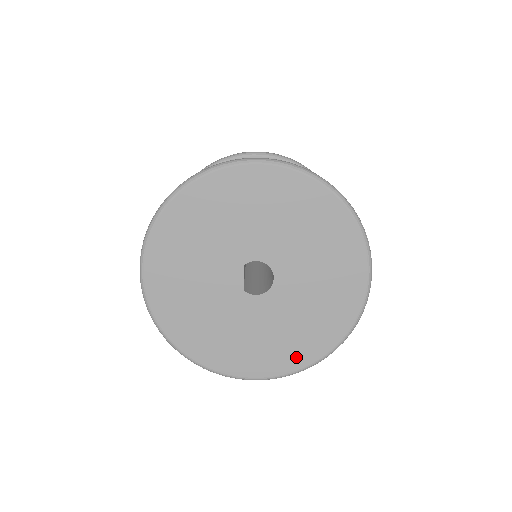
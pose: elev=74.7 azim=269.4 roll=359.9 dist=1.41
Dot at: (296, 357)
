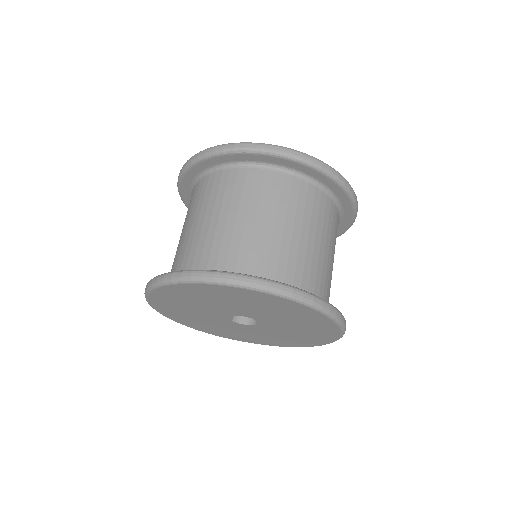
Dot at: (266, 342)
